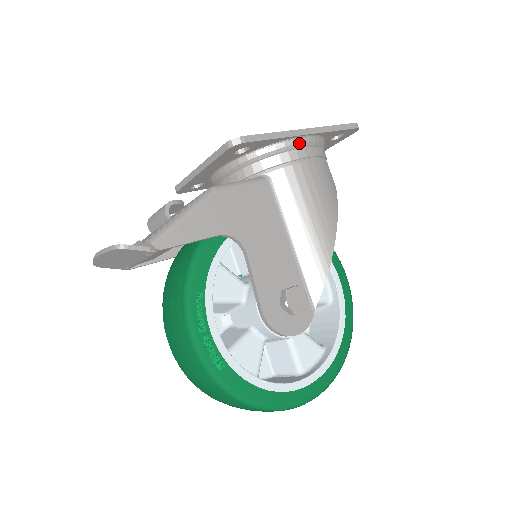
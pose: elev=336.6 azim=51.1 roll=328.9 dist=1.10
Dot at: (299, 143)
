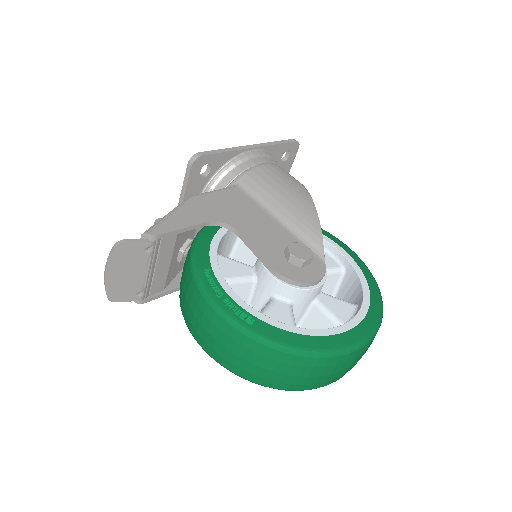
Dot at: (251, 155)
